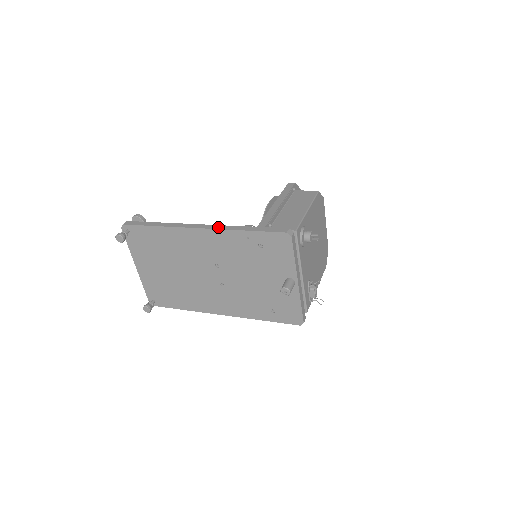
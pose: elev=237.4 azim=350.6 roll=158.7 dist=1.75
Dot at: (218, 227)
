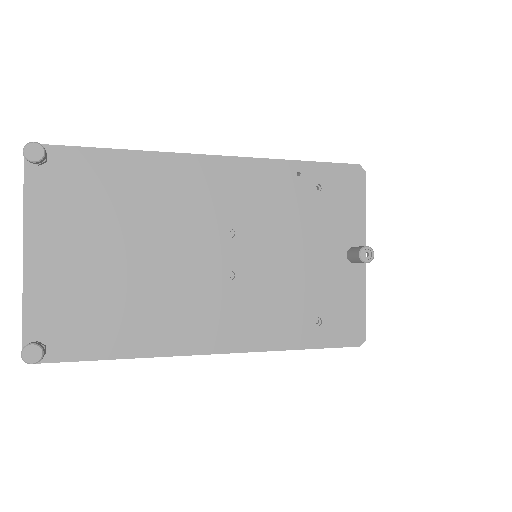
Dot at: (246, 158)
